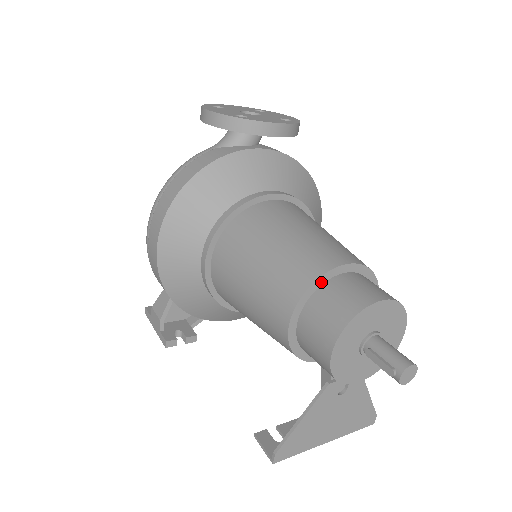
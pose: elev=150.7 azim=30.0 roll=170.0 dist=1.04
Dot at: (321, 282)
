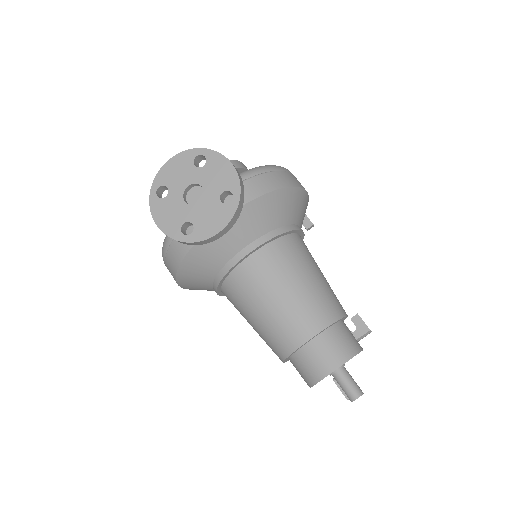
Dot at: (294, 352)
